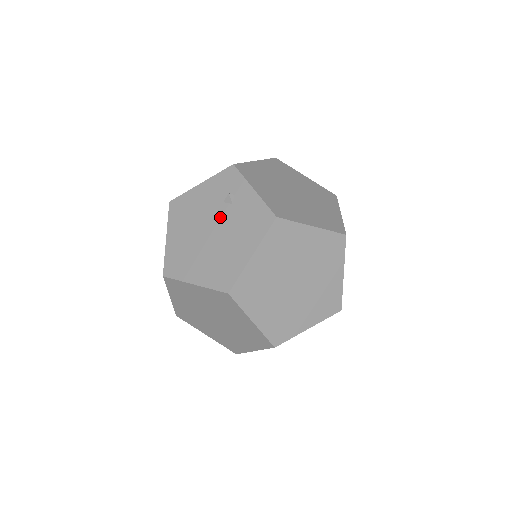
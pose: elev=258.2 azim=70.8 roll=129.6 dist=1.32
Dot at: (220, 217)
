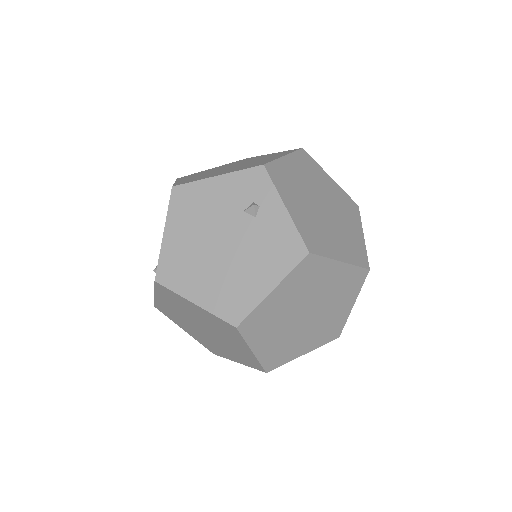
Dot at: (237, 229)
